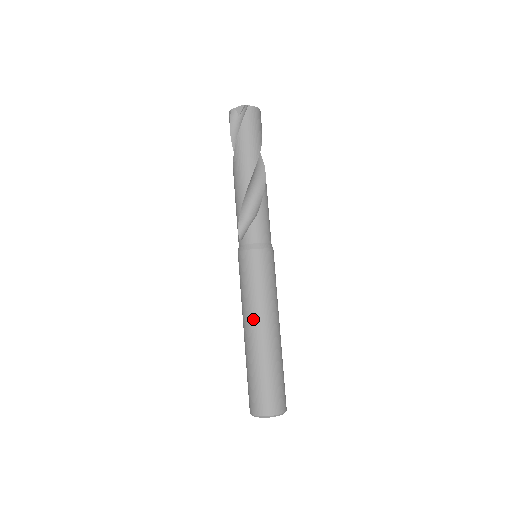
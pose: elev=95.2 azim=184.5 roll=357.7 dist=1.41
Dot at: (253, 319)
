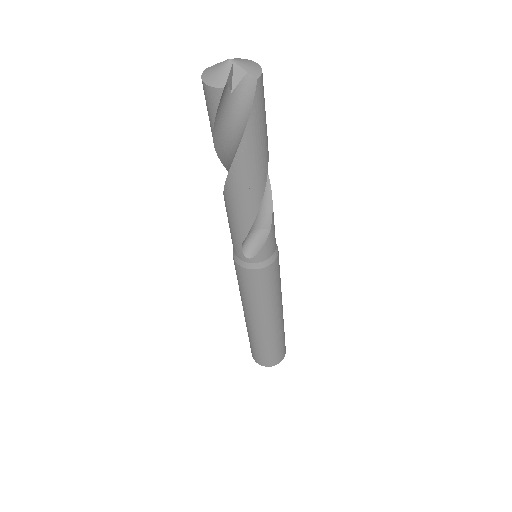
Dot at: (269, 317)
